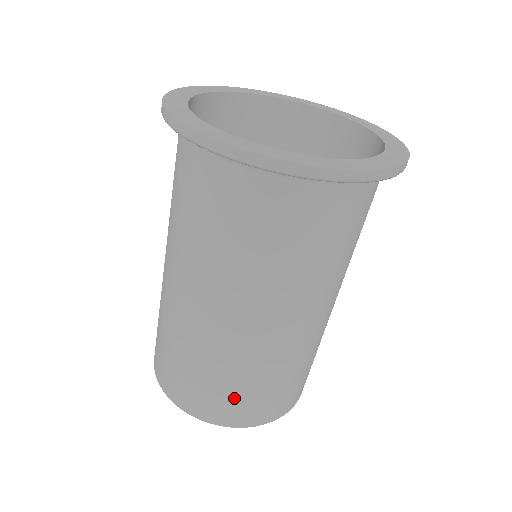
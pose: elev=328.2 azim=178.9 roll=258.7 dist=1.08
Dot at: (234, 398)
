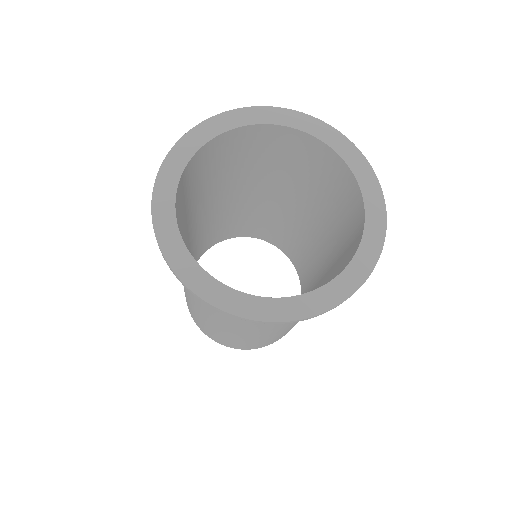
Dot at: occluded
